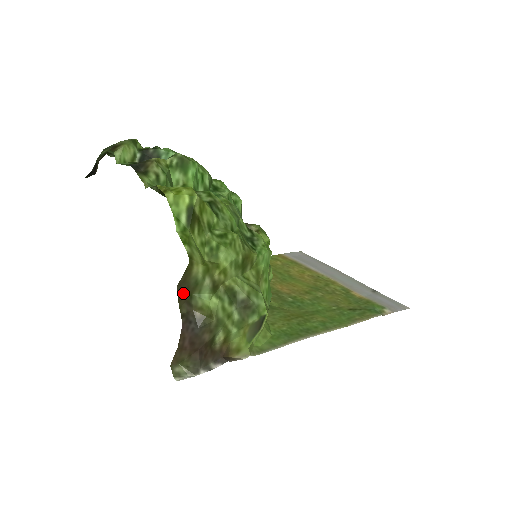
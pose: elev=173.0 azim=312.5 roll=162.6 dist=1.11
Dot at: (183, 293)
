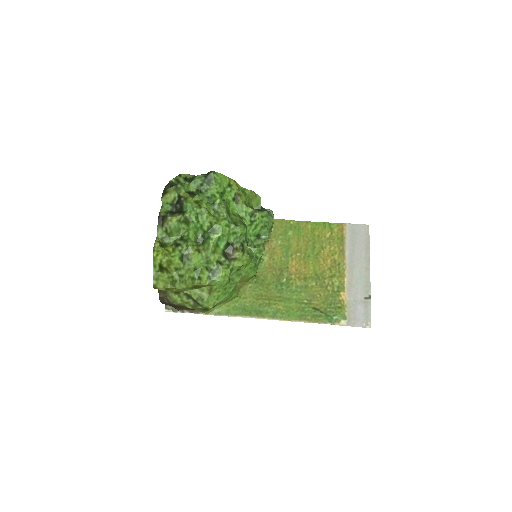
Dot at: occluded
